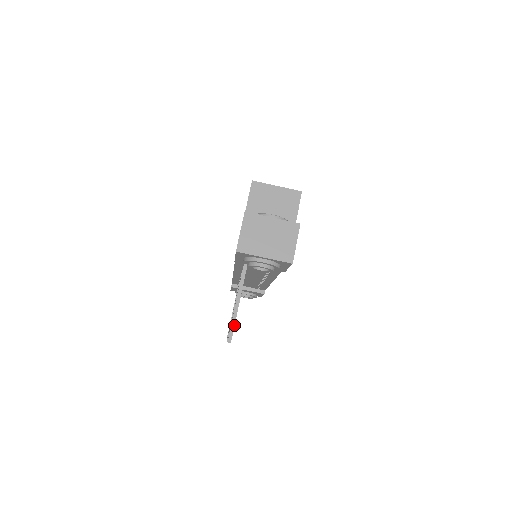
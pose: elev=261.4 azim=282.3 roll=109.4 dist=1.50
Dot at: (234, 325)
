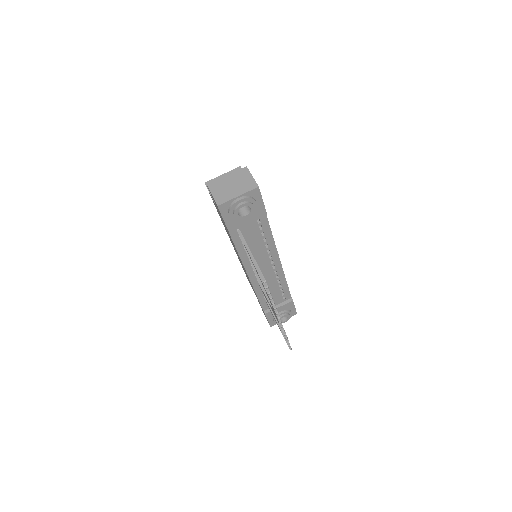
Dot at: (260, 270)
